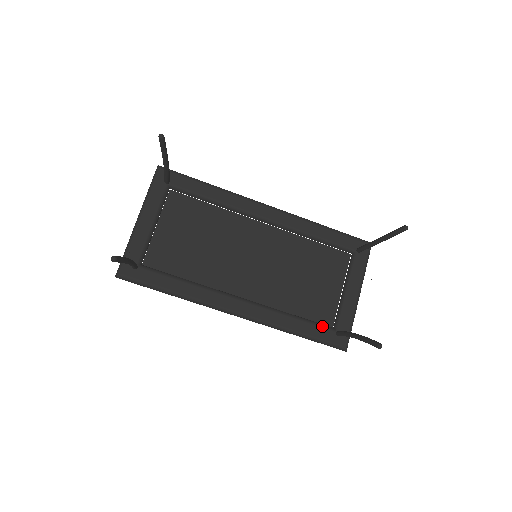
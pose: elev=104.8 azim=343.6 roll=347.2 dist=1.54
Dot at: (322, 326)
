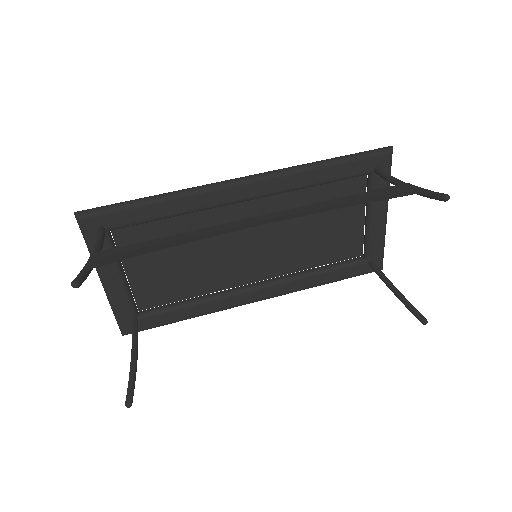
Dot at: (351, 265)
